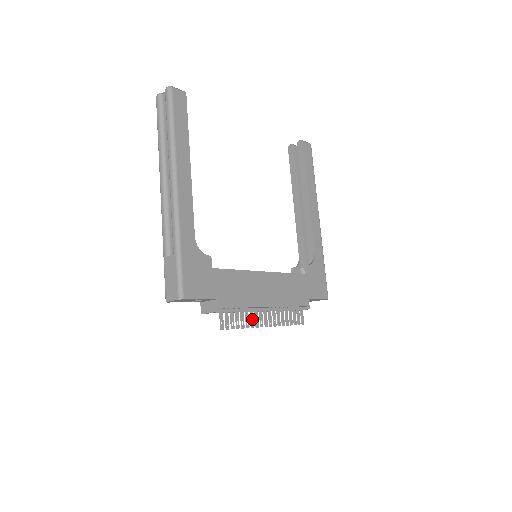
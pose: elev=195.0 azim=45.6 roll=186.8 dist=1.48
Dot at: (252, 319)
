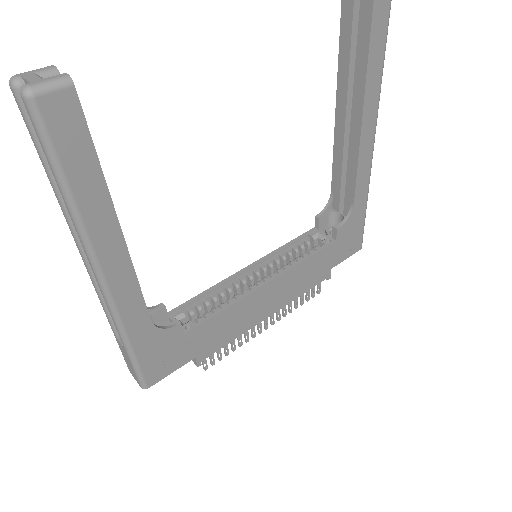
Dot at: (246, 335)
